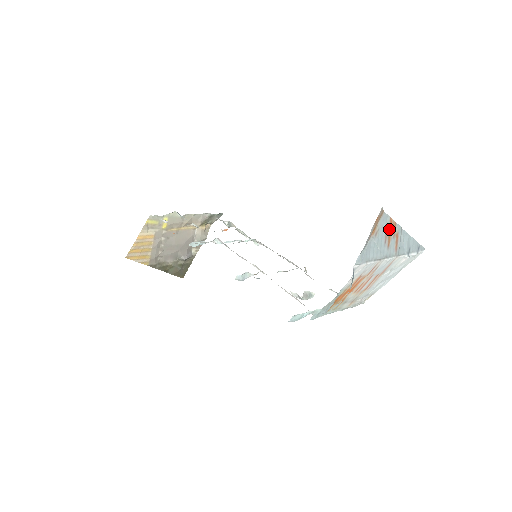
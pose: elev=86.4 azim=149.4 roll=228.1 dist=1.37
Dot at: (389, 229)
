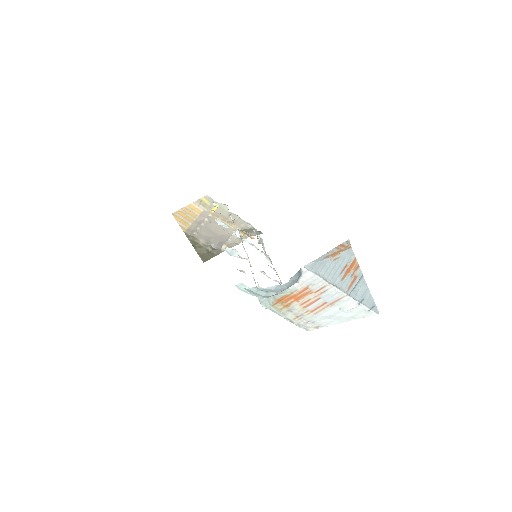
Dot at: (350, 266)
